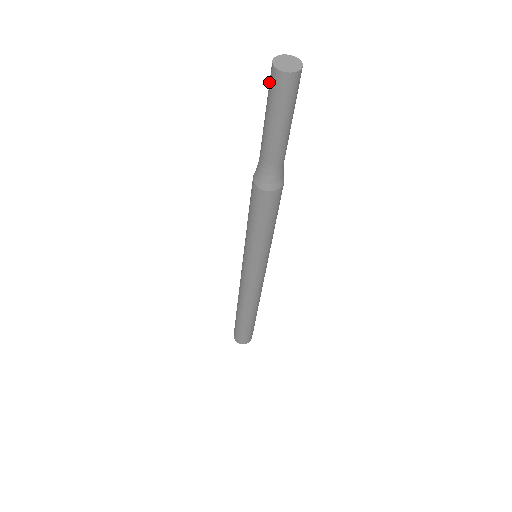
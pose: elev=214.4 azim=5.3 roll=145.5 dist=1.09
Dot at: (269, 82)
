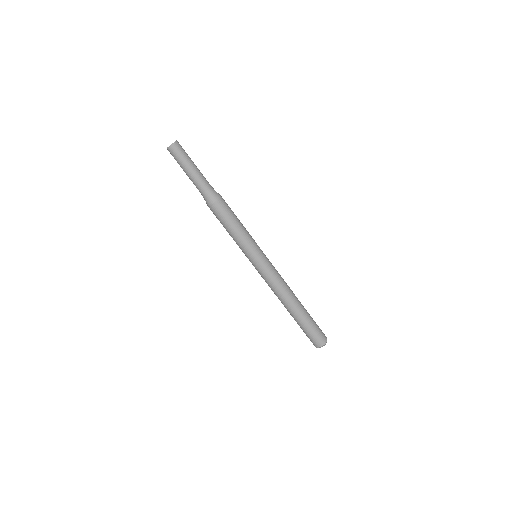
Dot at: (173, 156)
